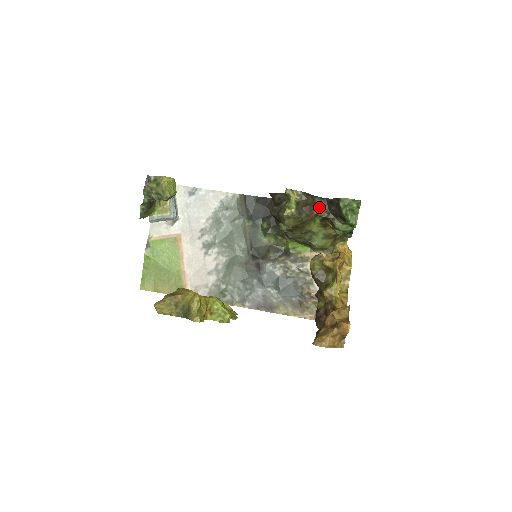
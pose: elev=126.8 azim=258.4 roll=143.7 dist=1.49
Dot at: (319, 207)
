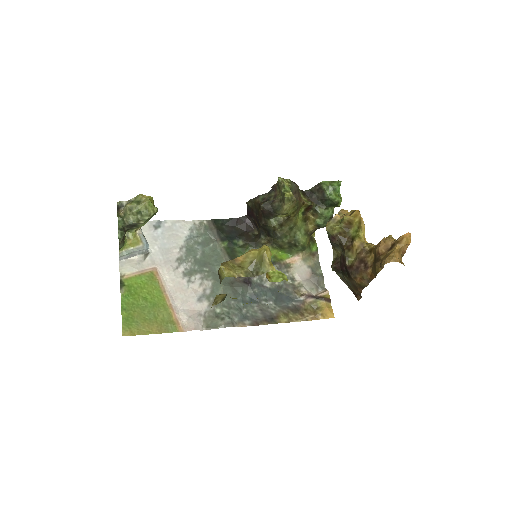
Dot at: occluded
